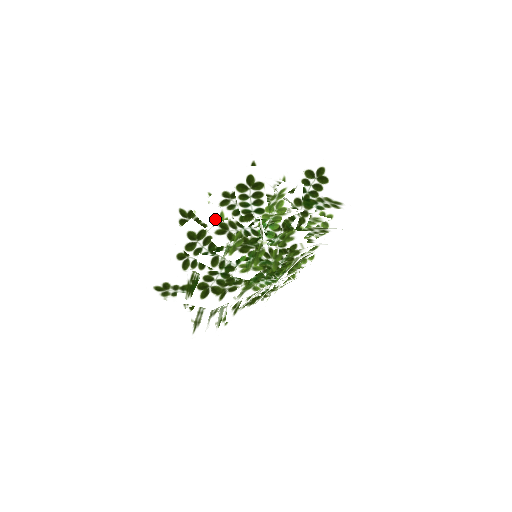
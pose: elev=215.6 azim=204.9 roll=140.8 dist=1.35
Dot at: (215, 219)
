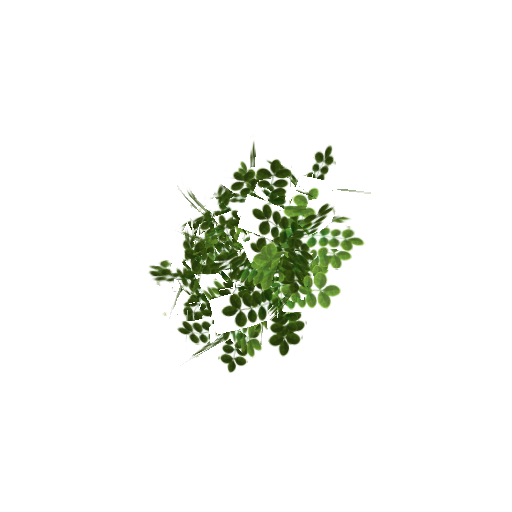
Dot at: (256, 251)
